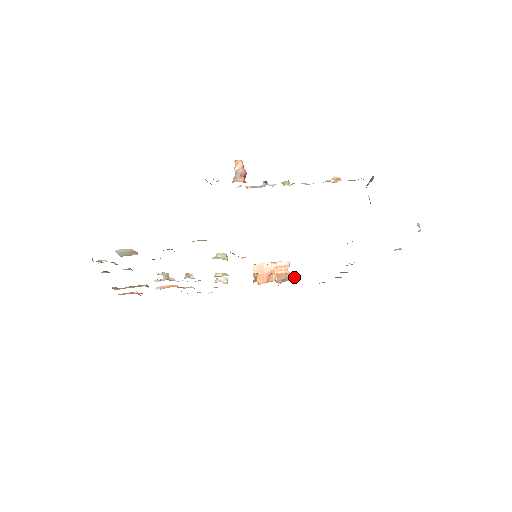
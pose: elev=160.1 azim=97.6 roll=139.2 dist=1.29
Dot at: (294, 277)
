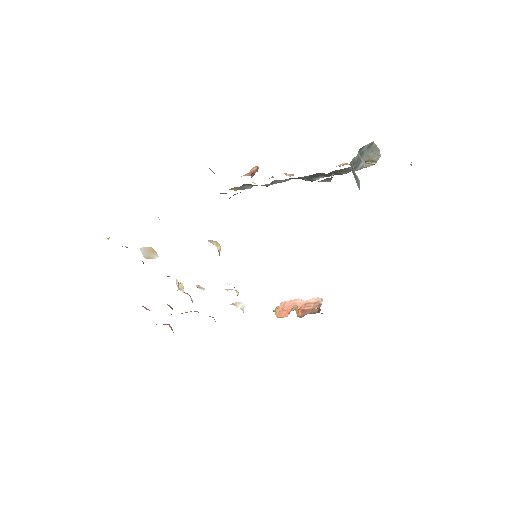
Dot at: occluded
